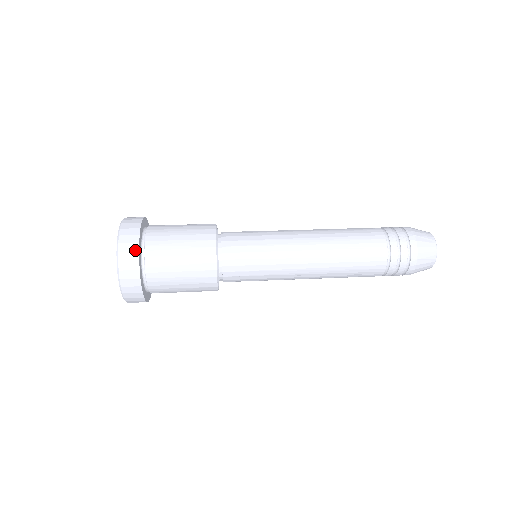
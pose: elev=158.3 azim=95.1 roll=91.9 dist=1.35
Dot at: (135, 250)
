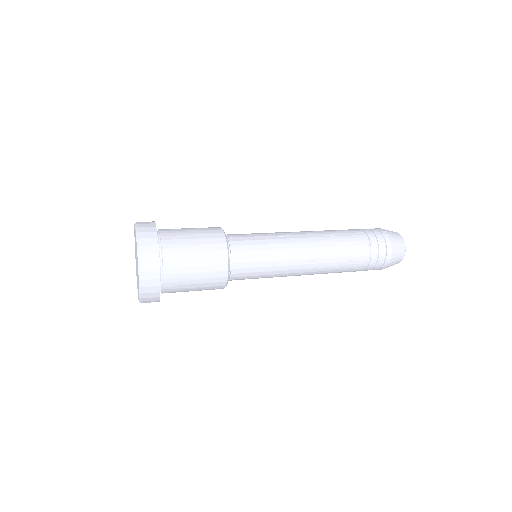
Dot at: (153, 231)
